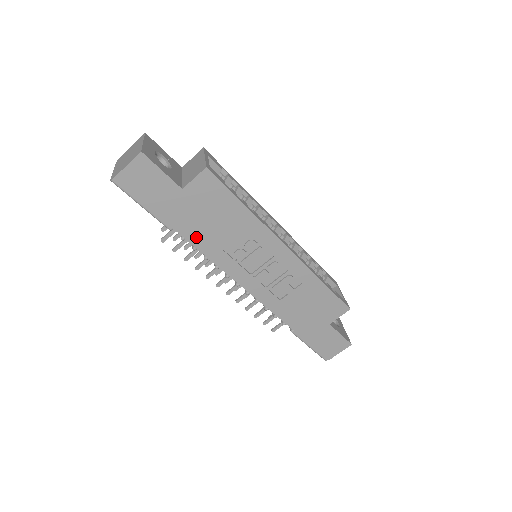
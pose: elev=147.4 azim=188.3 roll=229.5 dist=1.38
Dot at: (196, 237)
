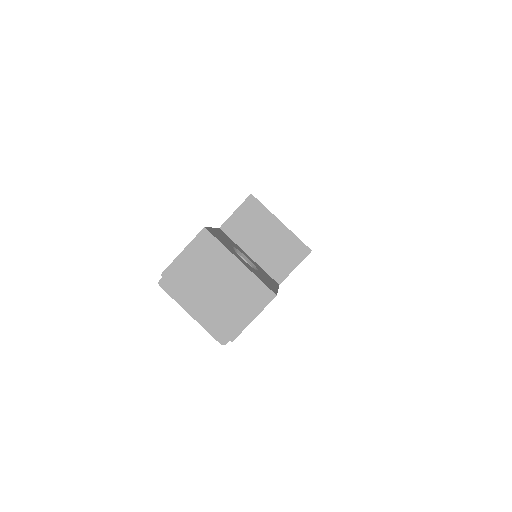
Dot at: occluded
